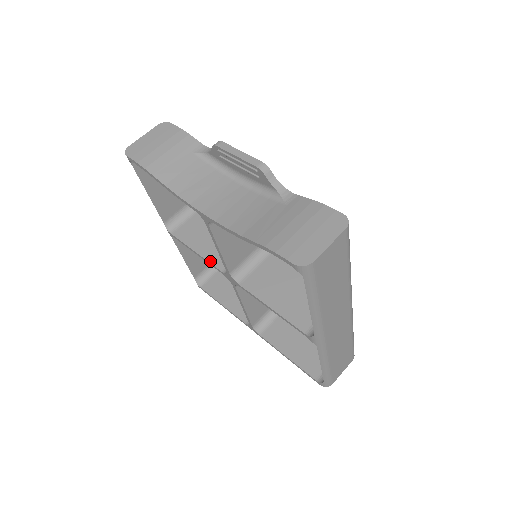
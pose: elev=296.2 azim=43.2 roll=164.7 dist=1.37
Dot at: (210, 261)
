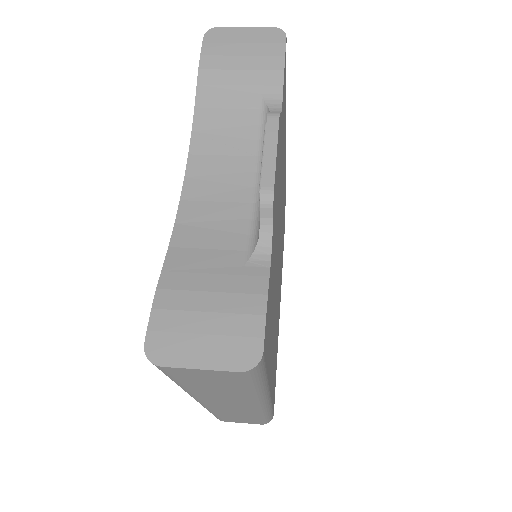
Dot at: occluded
